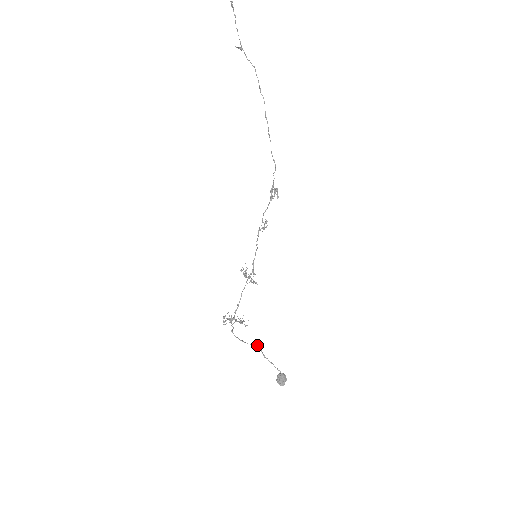
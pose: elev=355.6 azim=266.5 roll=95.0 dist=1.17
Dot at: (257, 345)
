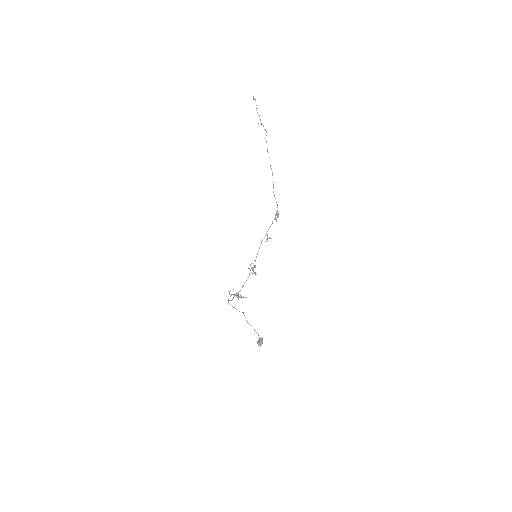
Dot at: (243, 313)
